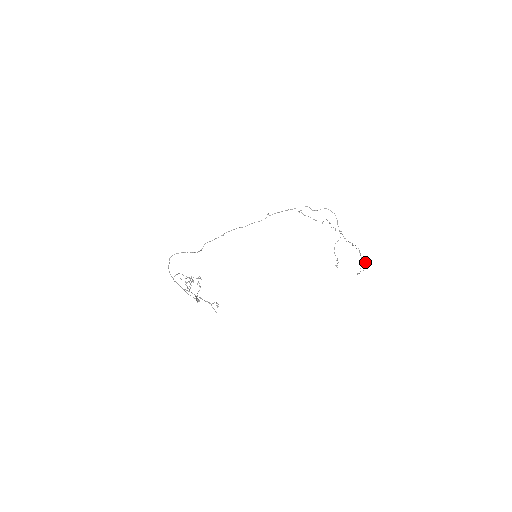
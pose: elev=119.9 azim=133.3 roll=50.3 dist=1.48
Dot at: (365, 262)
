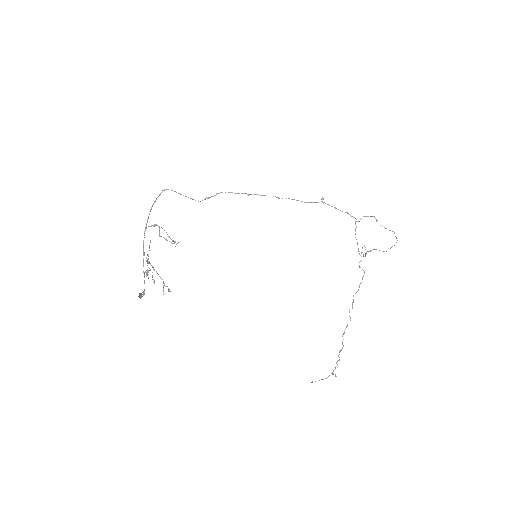
Dot at: (333, 374)
